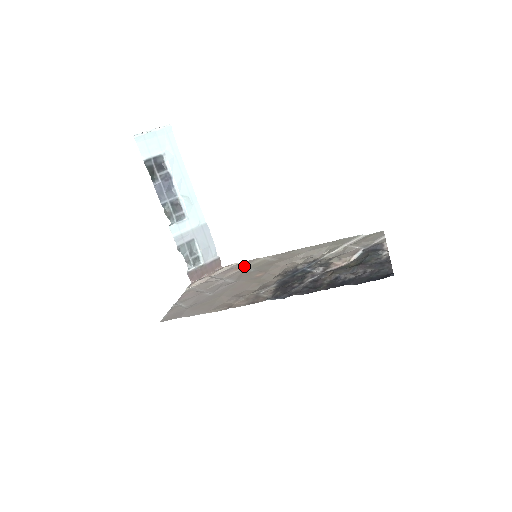
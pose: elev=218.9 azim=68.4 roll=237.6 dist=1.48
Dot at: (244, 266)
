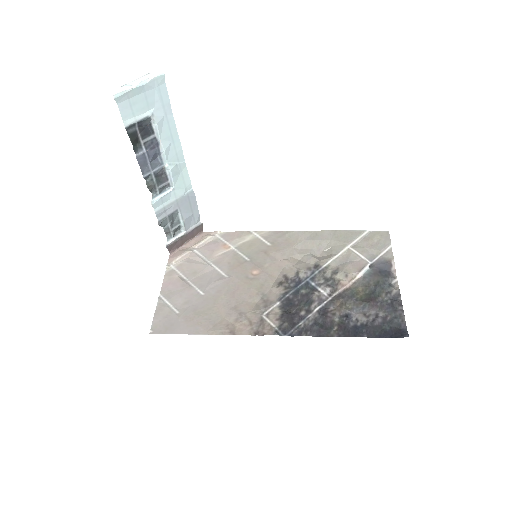
Dot at: (232, 243)
